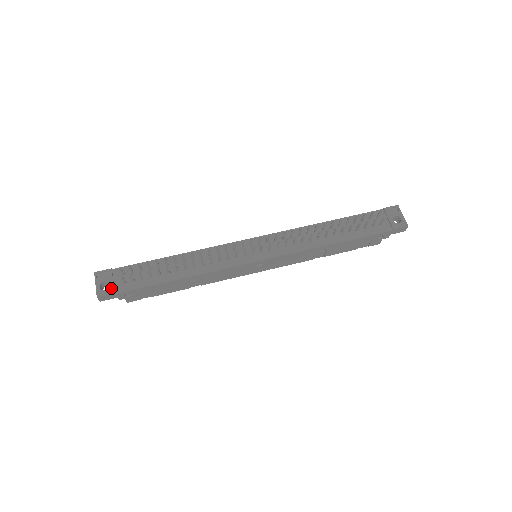
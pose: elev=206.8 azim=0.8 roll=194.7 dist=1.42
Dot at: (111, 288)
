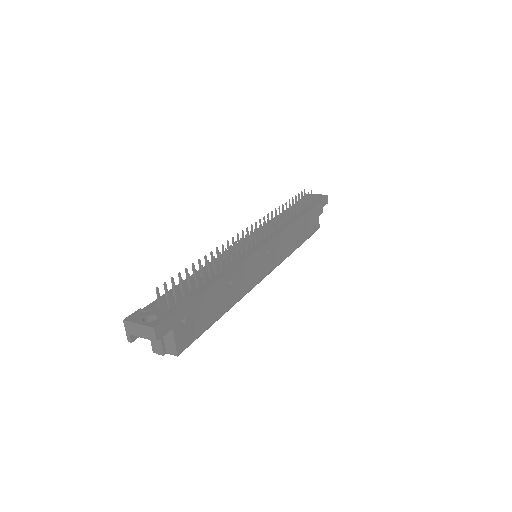
Dot at: (160, 315)
